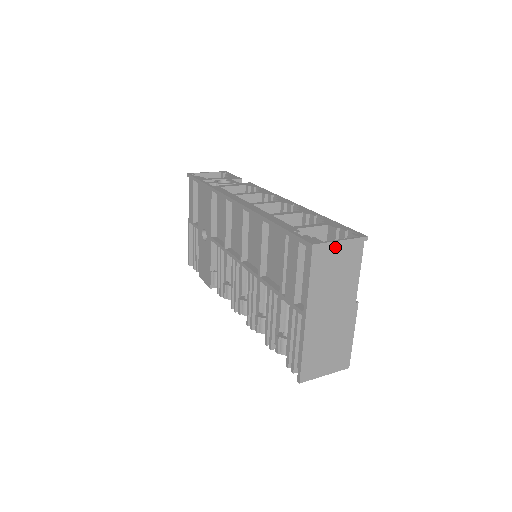
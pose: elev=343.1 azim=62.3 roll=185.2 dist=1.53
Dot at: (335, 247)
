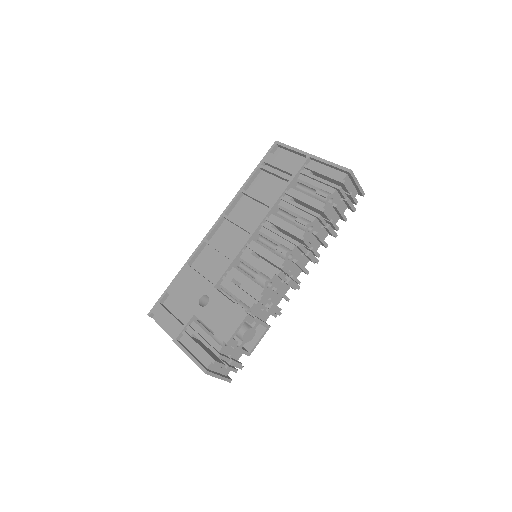
Dot at: occluded
